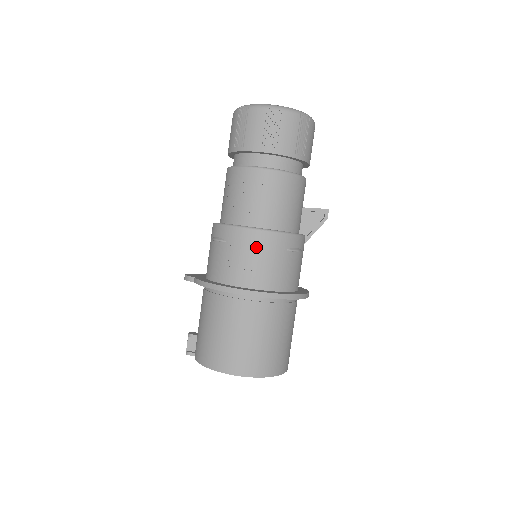
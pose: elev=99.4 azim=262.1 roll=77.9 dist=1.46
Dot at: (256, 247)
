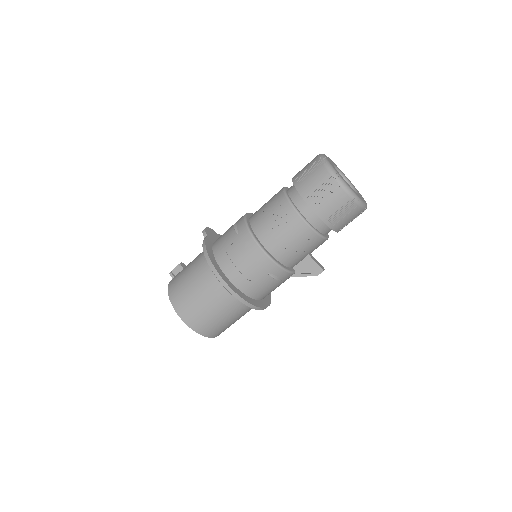
Dot at: (249, 255)
